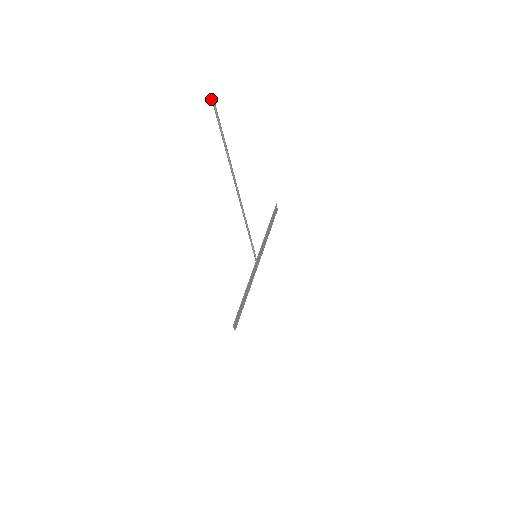
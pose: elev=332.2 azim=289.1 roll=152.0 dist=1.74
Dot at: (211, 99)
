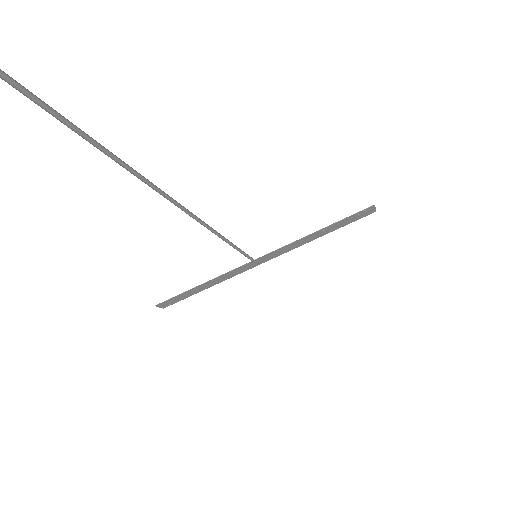
Dot at: out of frame
